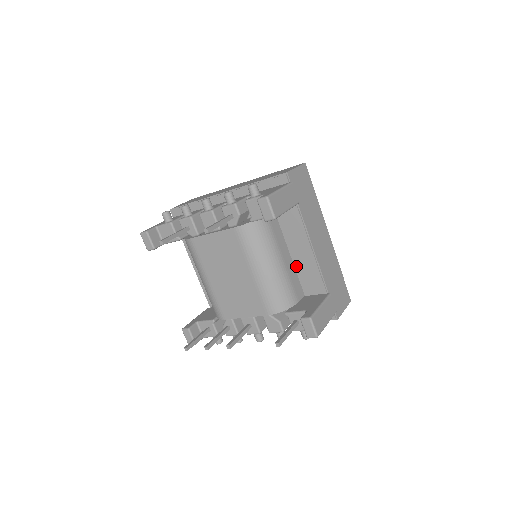
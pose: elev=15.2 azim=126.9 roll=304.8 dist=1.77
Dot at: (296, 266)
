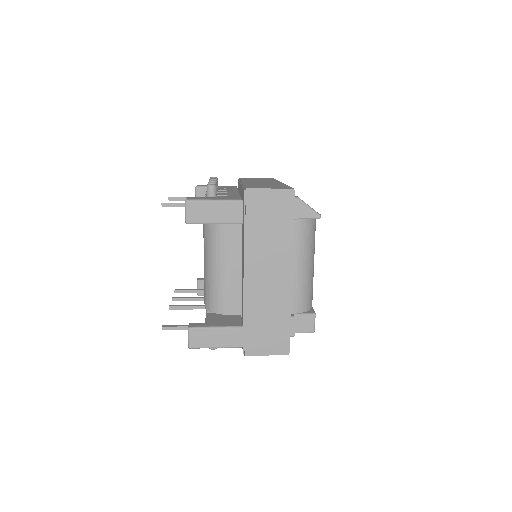
Dot at: (242, 283)
